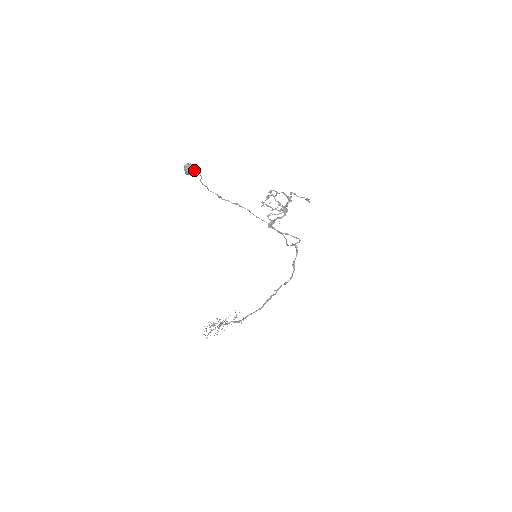
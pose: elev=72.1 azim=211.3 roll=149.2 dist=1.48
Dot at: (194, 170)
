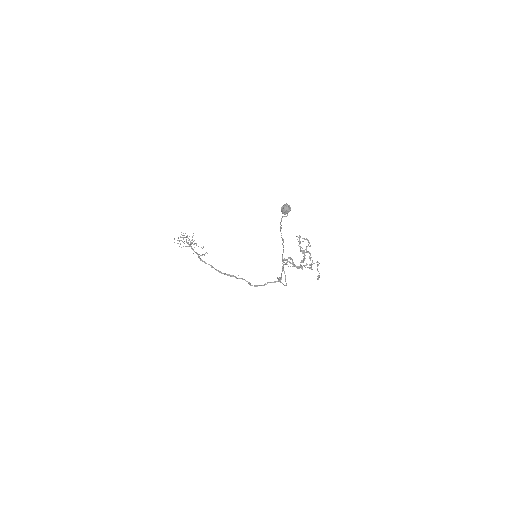
Dot at: (287, 213)
